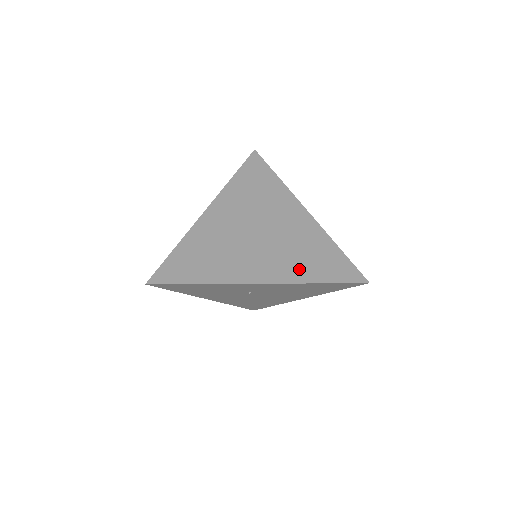
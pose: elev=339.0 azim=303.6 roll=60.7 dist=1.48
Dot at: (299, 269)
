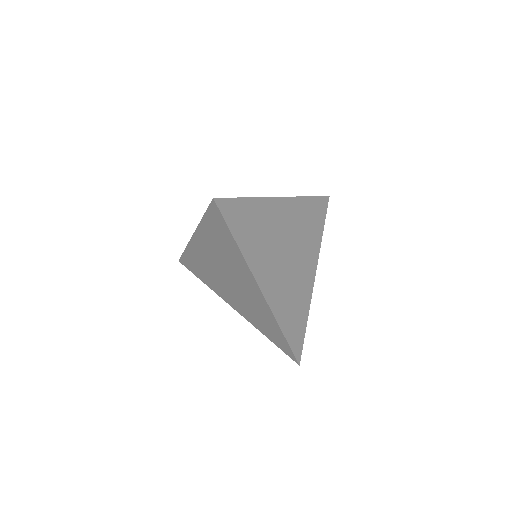
Dot at: (256, 322)
